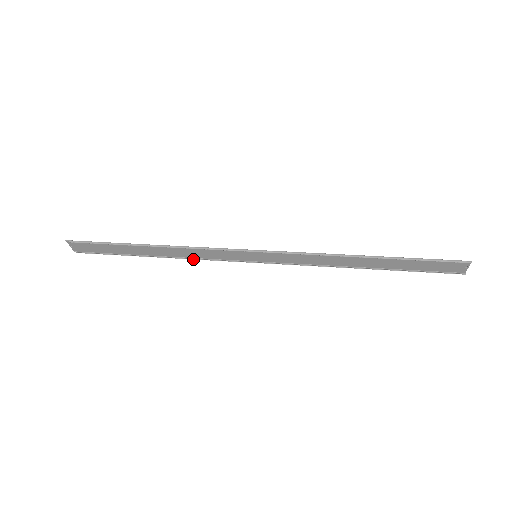
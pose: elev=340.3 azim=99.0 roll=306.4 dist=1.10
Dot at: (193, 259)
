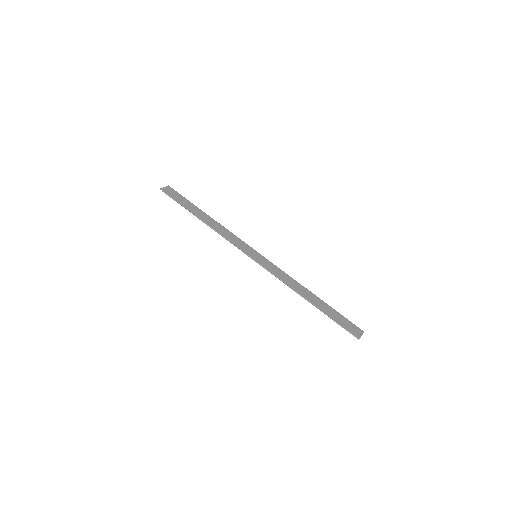
Dot at: (227, 231)
